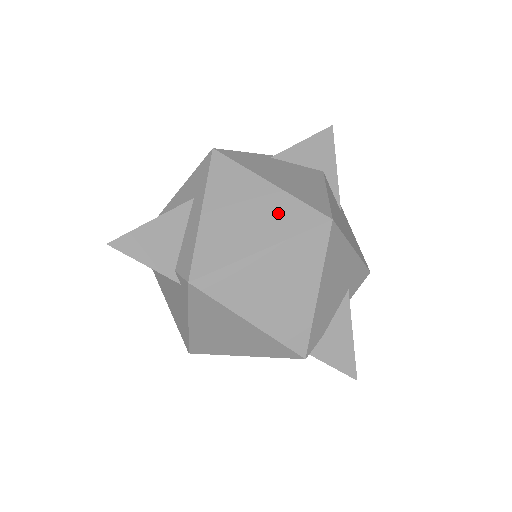
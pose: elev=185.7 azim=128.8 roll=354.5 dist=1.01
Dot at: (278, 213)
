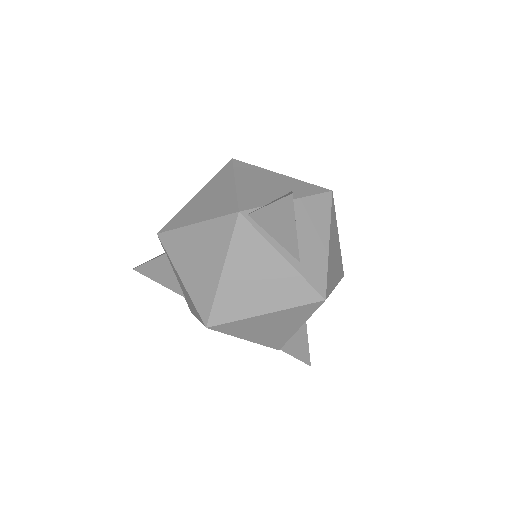
Dot at: occluded
